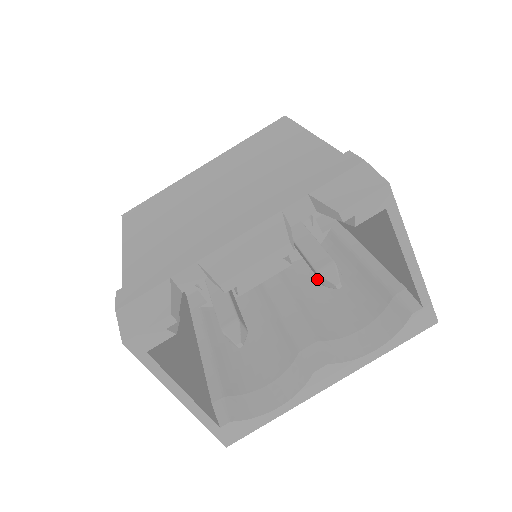
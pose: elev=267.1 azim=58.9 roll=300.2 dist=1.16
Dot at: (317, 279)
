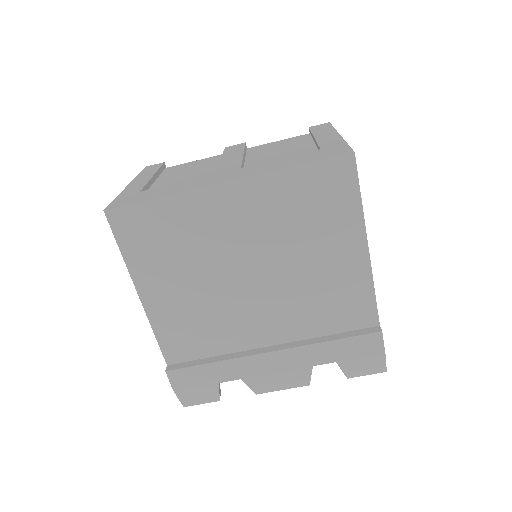
Dot at: occluded
